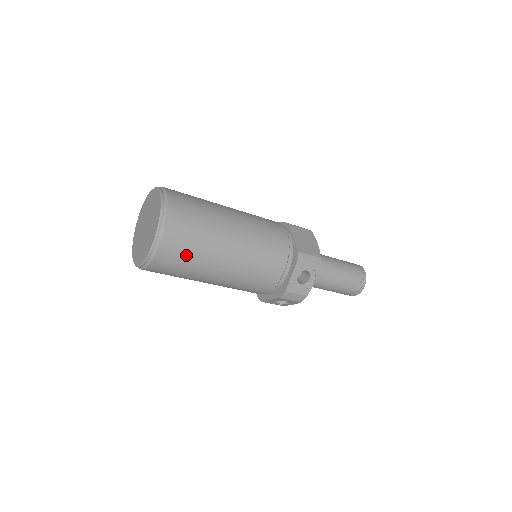
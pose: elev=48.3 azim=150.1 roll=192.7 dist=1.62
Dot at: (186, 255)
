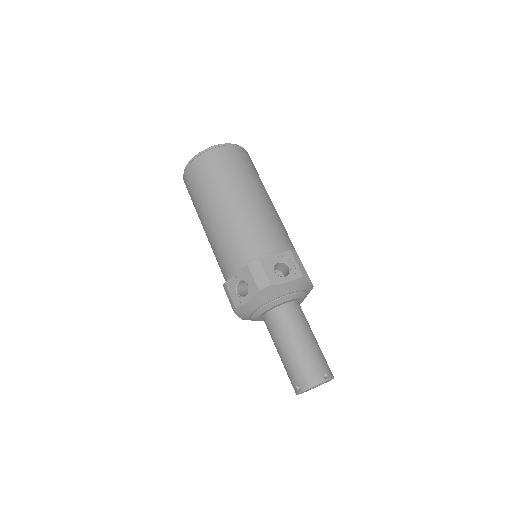
Dot at: (225, 168)
